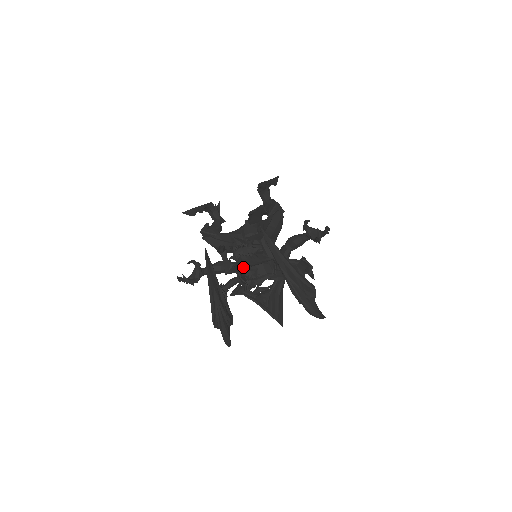
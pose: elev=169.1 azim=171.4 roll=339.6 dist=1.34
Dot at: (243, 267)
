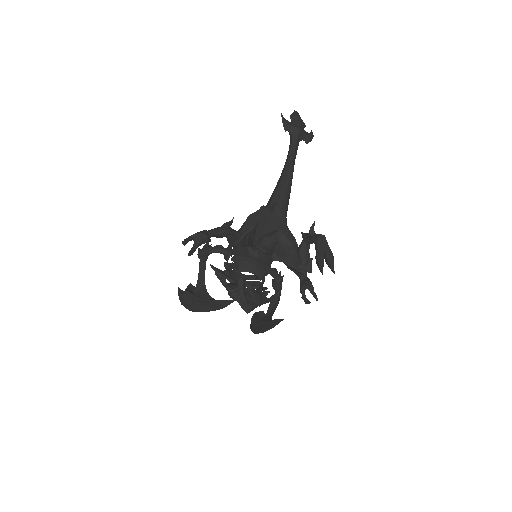
Dot at: occluded
